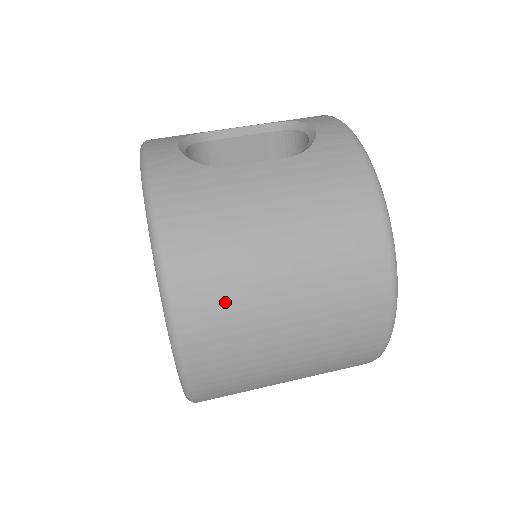
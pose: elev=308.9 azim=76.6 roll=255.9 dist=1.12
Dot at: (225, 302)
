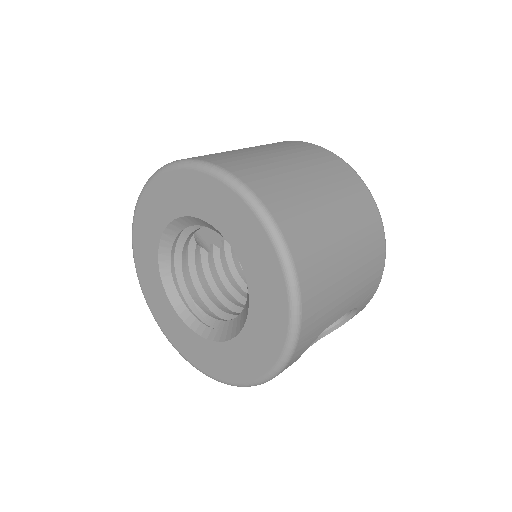
Dot at: (243, 160)
